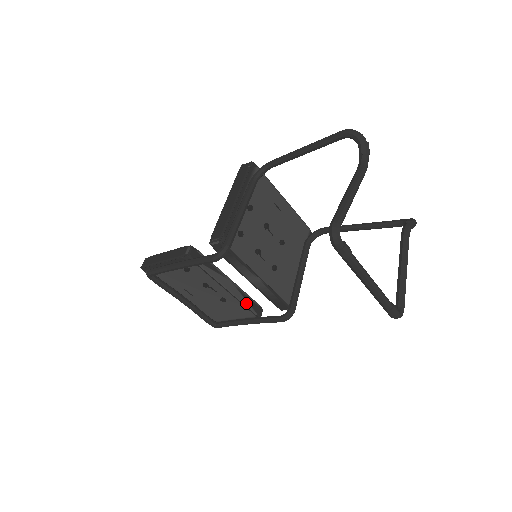
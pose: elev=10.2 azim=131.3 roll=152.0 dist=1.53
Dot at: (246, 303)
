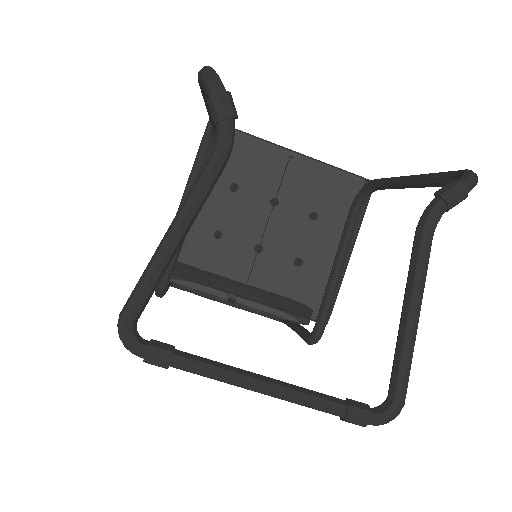
Dot at: (275, 311)
